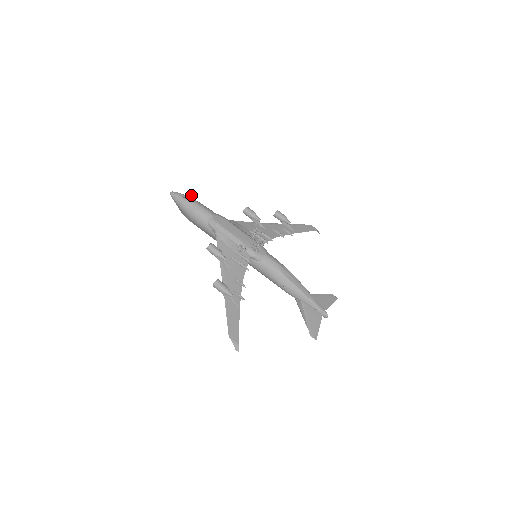
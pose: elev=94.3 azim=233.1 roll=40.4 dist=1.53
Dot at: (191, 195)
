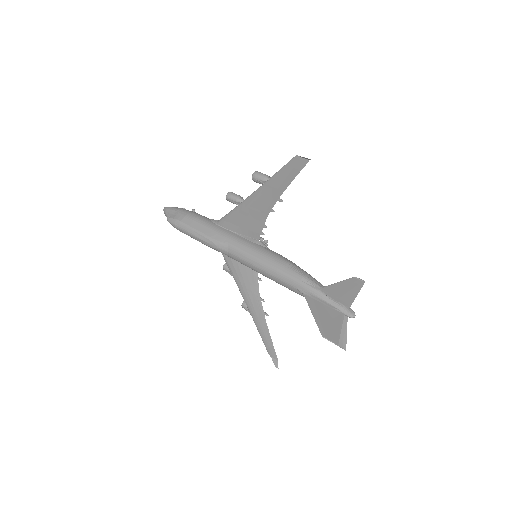
Dot at: (194, 209)
